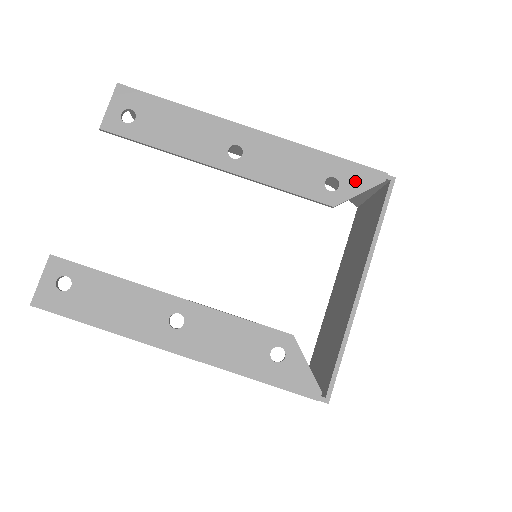
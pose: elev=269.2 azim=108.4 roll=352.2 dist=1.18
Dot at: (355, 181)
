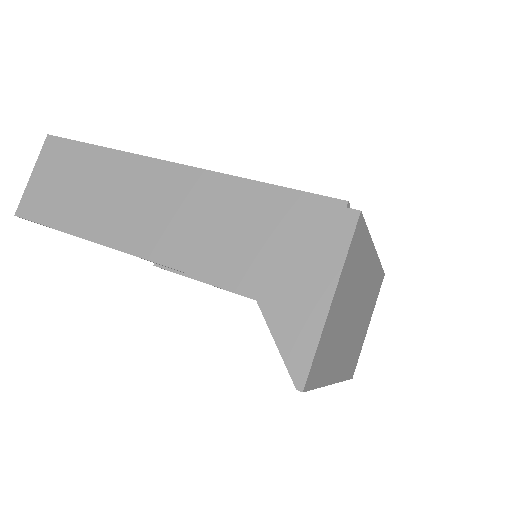
Dot at: occluded
